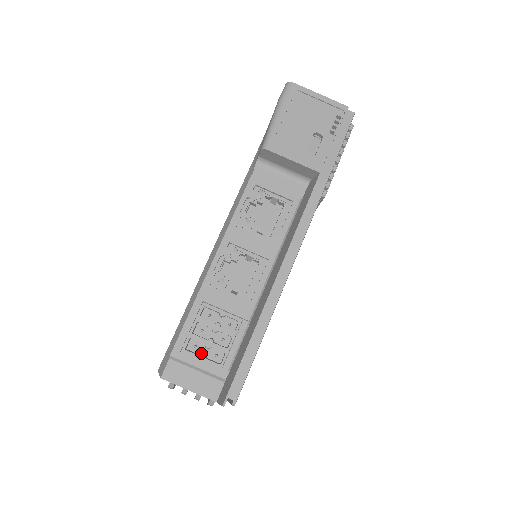
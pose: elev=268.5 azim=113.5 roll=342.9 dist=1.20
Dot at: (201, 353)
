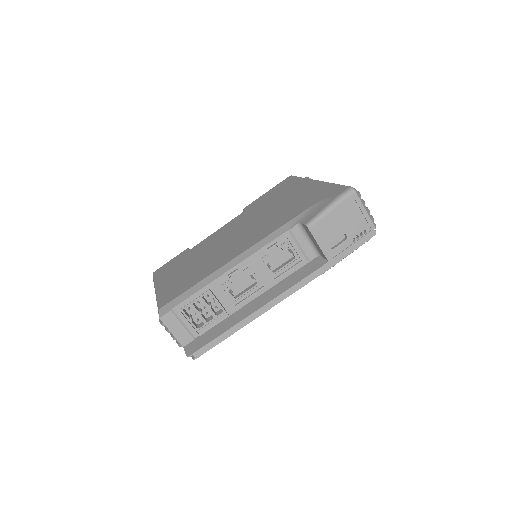
Dot at: (190, 313)
